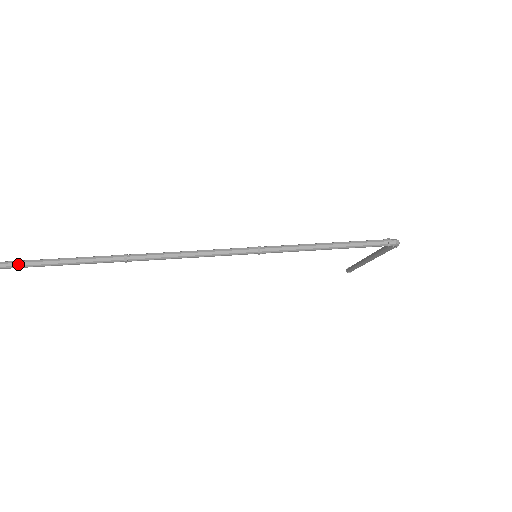
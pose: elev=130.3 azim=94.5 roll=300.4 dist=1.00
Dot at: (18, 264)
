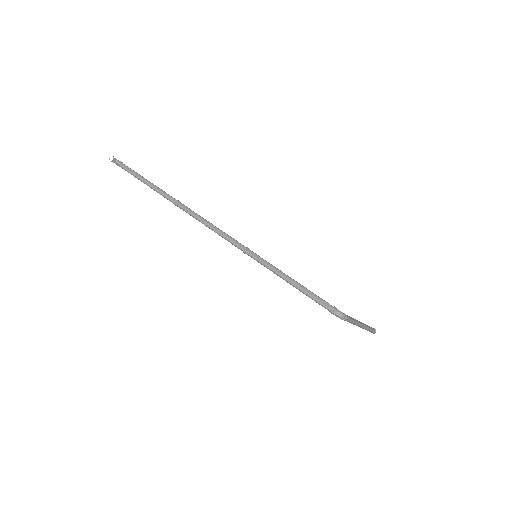
Dot at: (130, 171)
